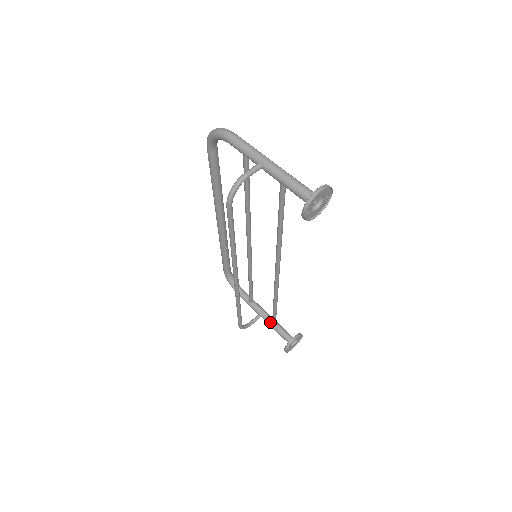
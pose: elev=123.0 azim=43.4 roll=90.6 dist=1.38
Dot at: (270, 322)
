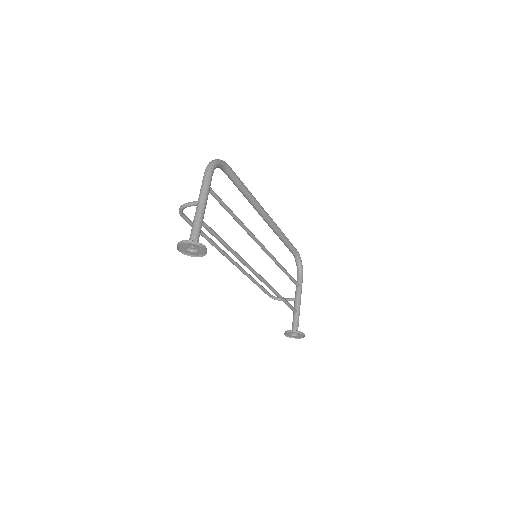
Dot at: occluded
